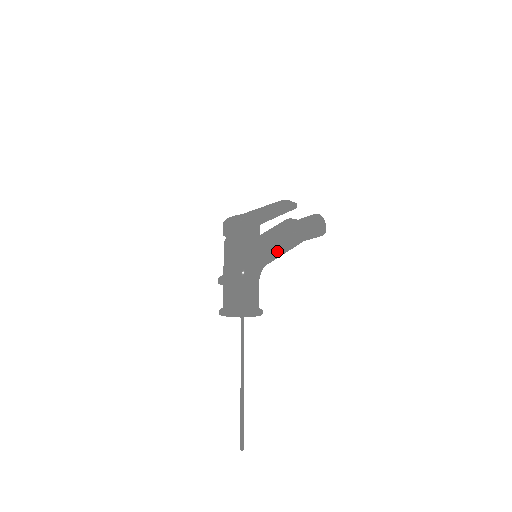
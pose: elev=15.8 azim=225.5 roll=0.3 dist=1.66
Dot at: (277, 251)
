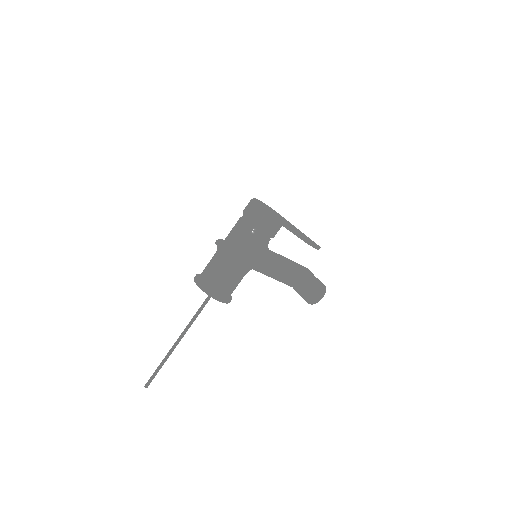
Dot at: (271, 276)
